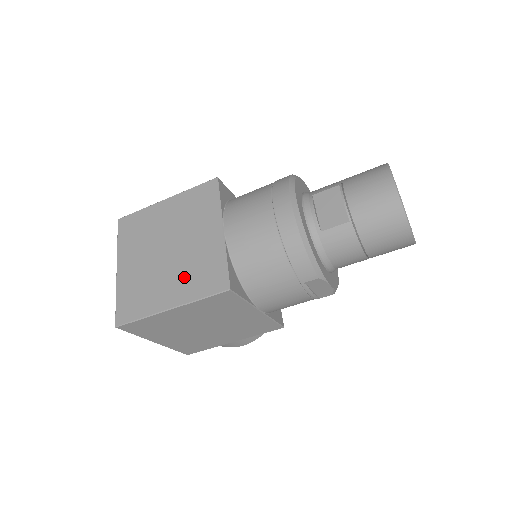
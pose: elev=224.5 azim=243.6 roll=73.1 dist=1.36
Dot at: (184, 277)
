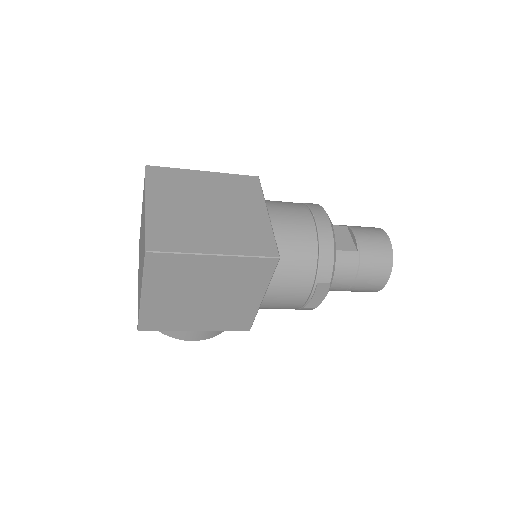
Dot at: (231, 234)
